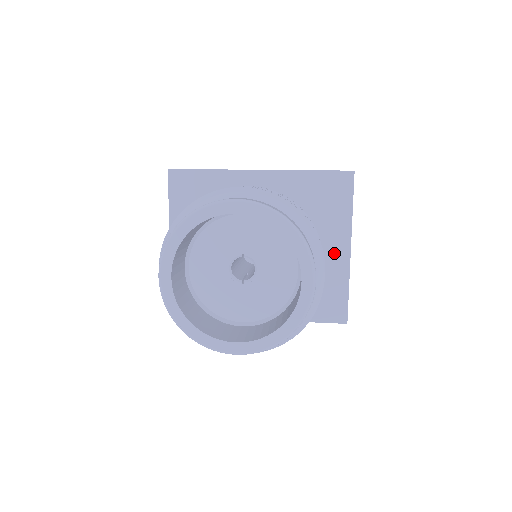
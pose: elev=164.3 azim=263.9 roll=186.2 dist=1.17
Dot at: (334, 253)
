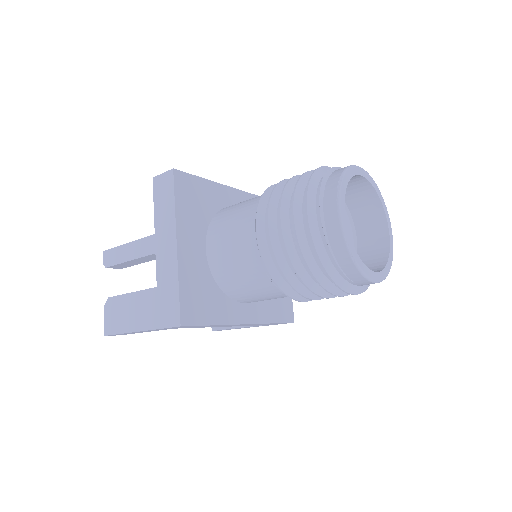
Dot at: occluded
